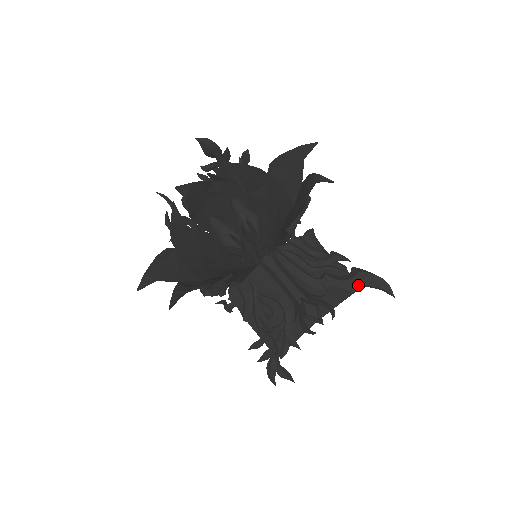
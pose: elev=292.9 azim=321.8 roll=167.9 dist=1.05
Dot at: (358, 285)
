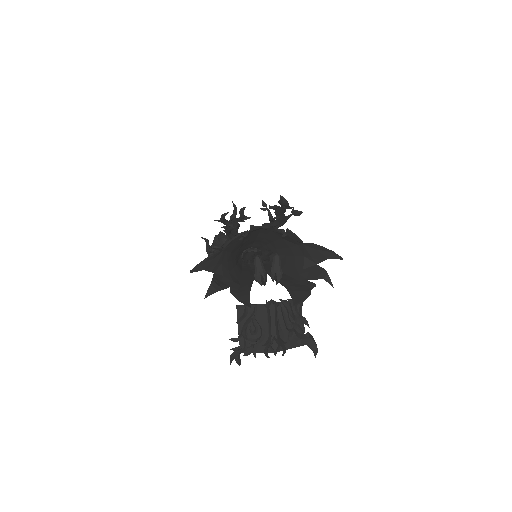
Dot at: (304, 344)
